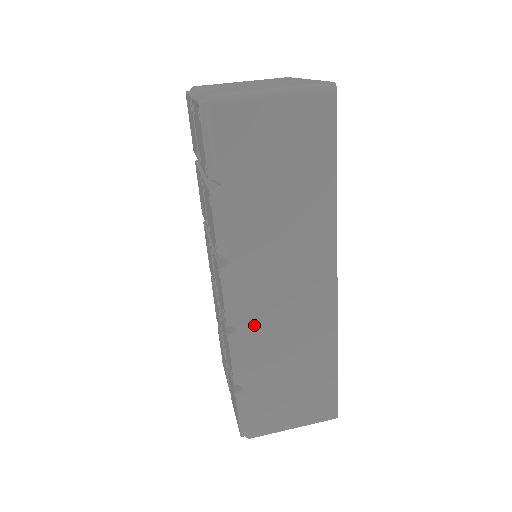
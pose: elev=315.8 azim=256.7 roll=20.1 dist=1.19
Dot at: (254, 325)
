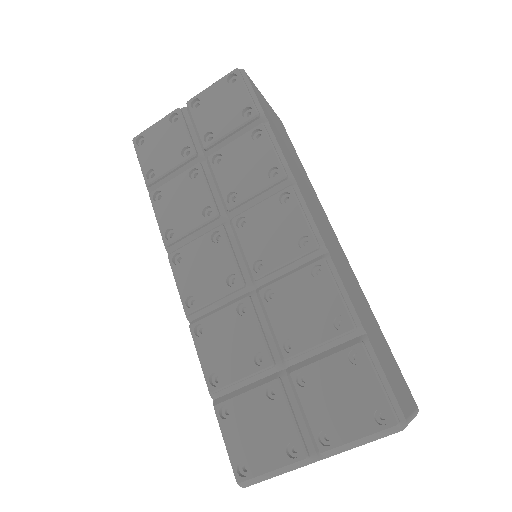
Dot at: (332, 252)
